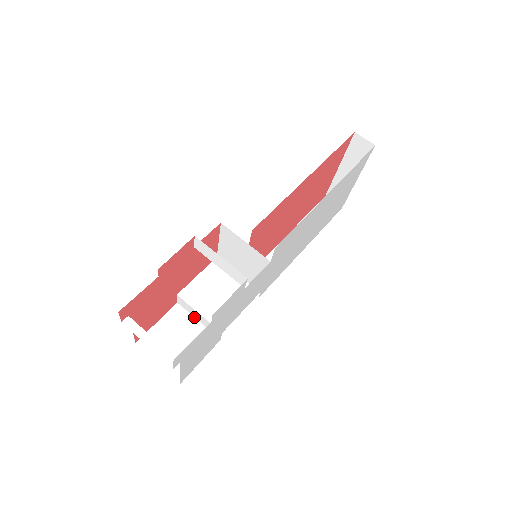
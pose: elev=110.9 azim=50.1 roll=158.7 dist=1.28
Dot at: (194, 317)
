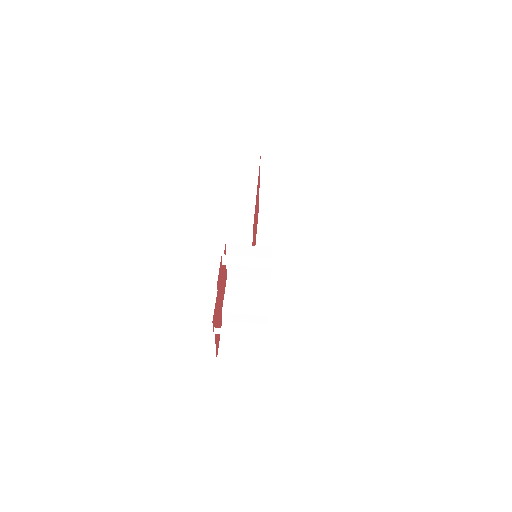
Dot at: (240, 322)
